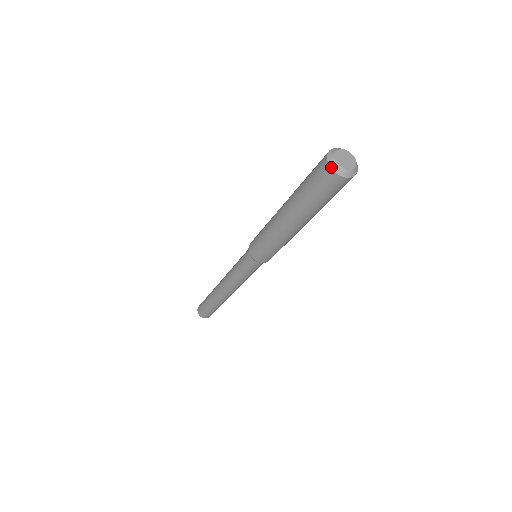
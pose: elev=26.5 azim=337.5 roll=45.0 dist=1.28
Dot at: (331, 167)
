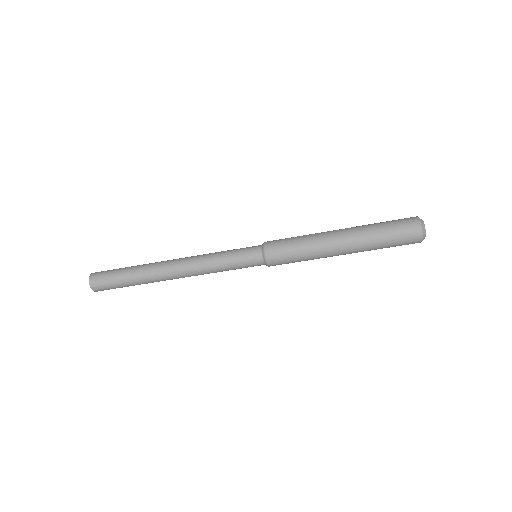
Dot at: (420, 221)
